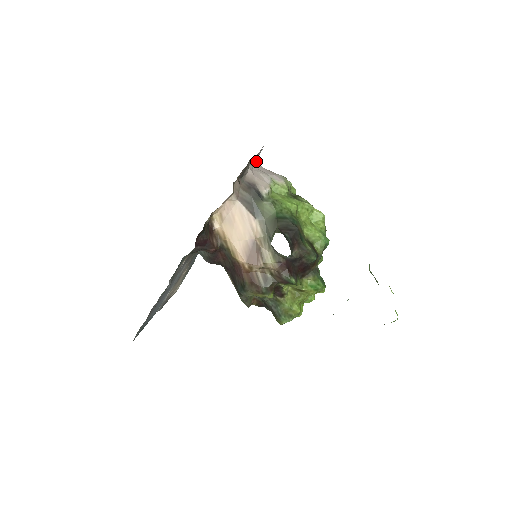
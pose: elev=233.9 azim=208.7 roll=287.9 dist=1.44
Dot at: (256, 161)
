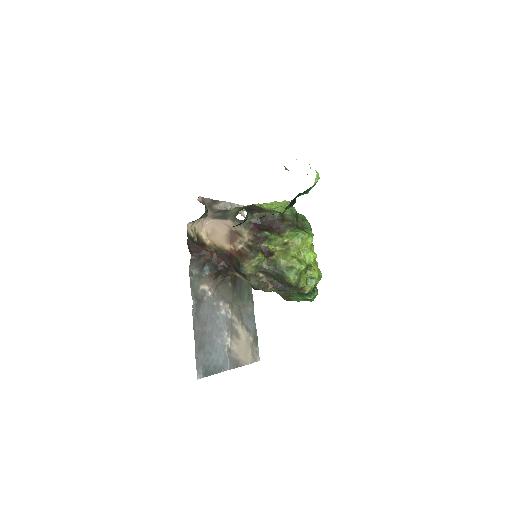
Dot at: occluded
